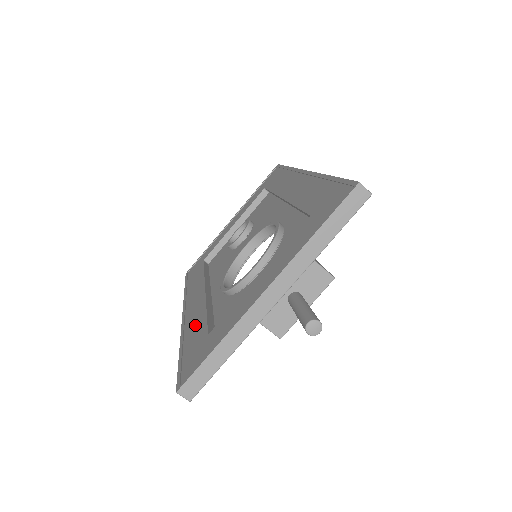
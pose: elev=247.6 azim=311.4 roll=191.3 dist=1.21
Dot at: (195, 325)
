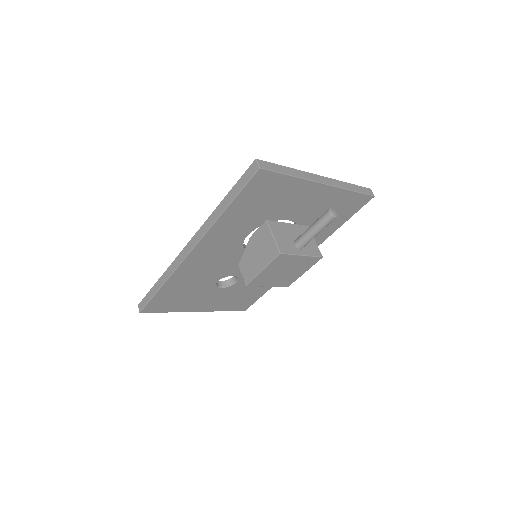
Dot at: occluded
